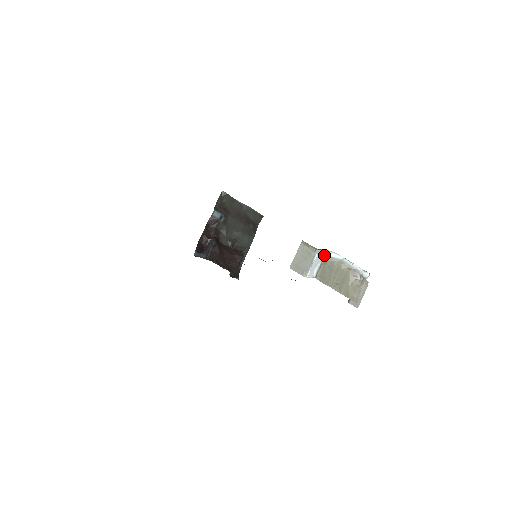
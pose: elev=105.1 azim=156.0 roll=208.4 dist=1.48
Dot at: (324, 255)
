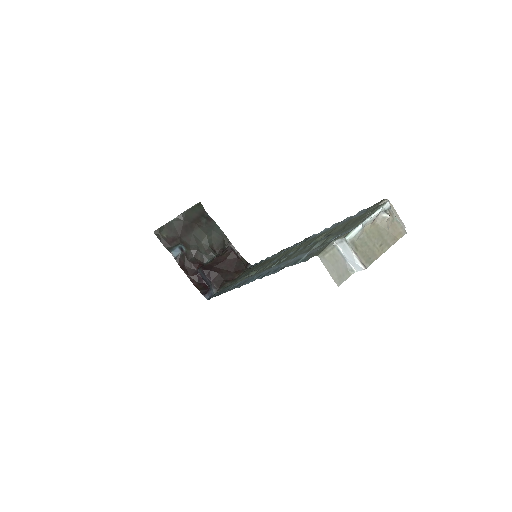
Dot at: (348, 245)
